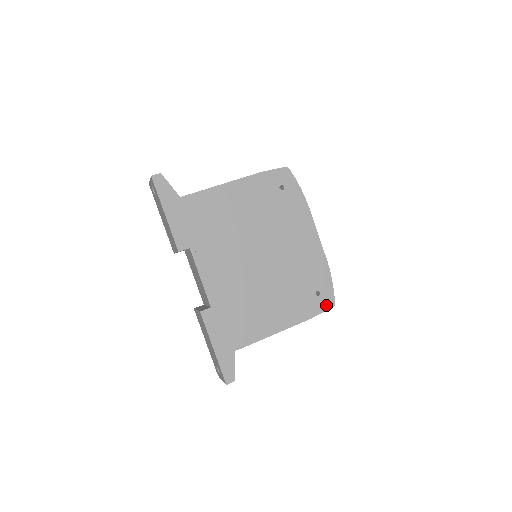
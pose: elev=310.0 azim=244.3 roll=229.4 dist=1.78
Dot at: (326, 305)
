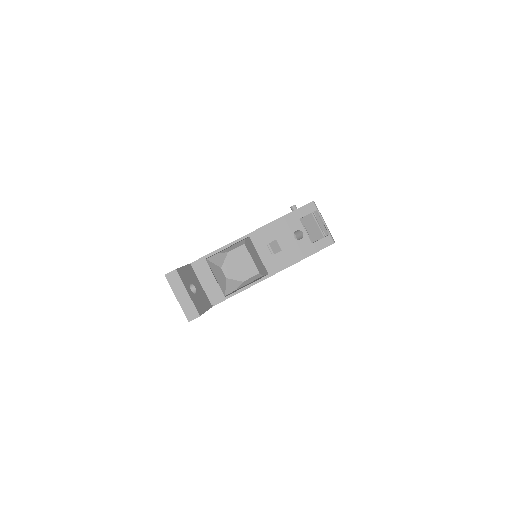
Dot at: occluded
